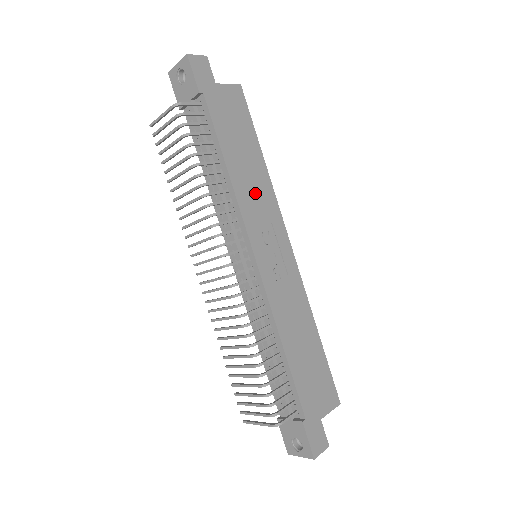
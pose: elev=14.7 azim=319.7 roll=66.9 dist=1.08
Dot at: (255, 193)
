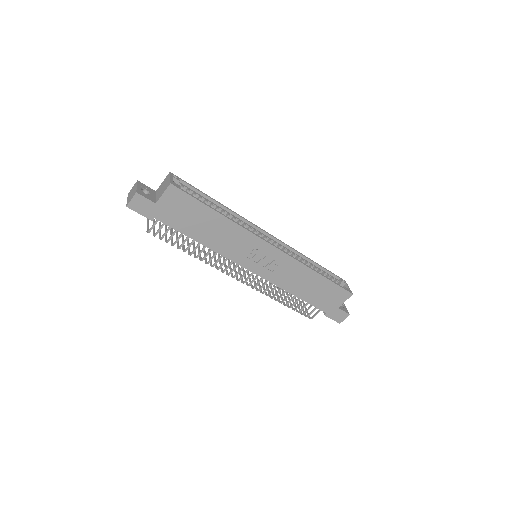
Dot at: (229, 240)
